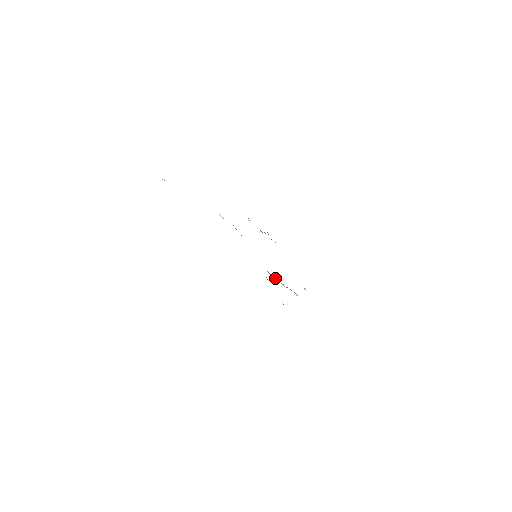
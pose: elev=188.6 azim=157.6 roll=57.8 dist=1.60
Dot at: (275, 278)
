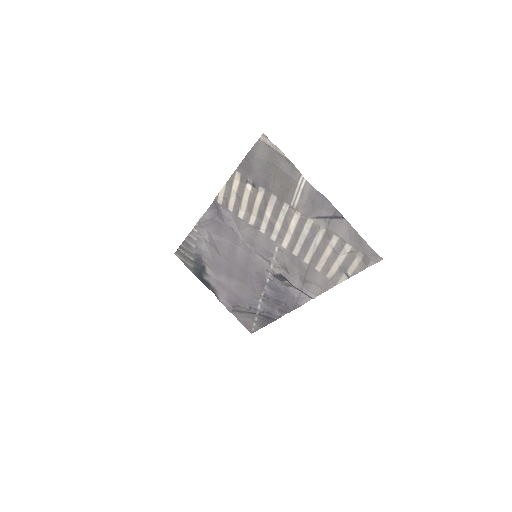
Dot at: (268, 279)
